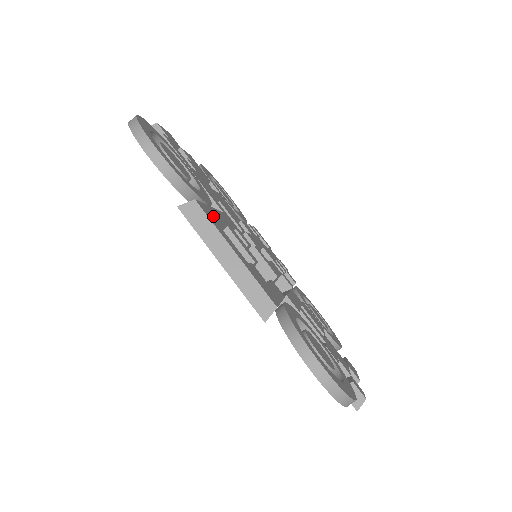
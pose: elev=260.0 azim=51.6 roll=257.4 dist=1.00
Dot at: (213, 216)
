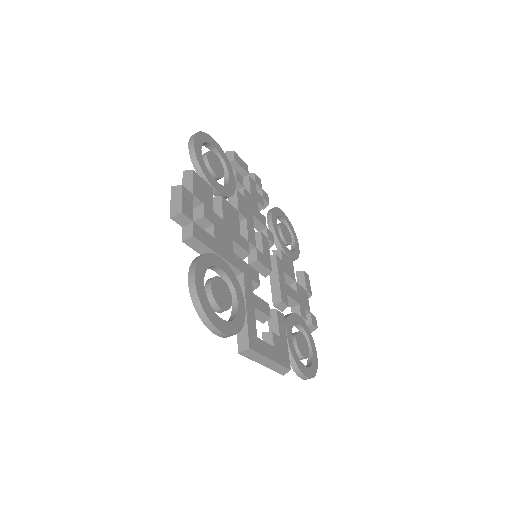
Dot at: (254, 332)
